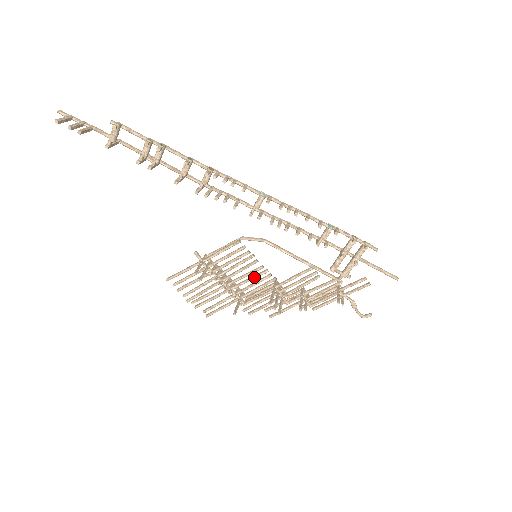
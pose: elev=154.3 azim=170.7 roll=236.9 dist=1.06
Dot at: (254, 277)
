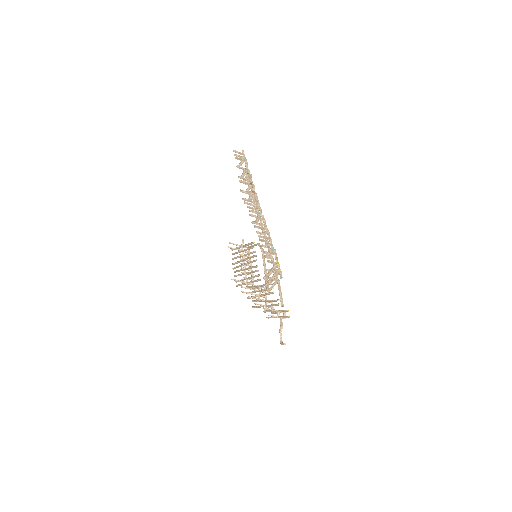
Dot at: (253, 271)
